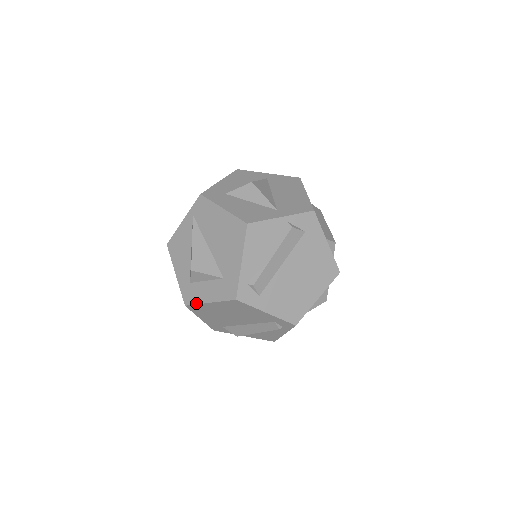
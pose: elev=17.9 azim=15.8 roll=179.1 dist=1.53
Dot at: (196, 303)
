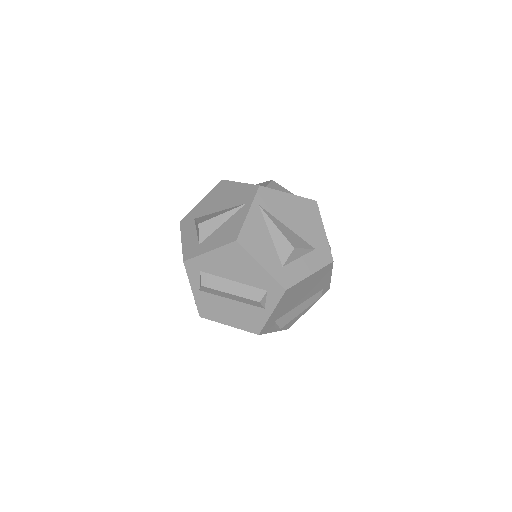
Dot at: (298, 282)
